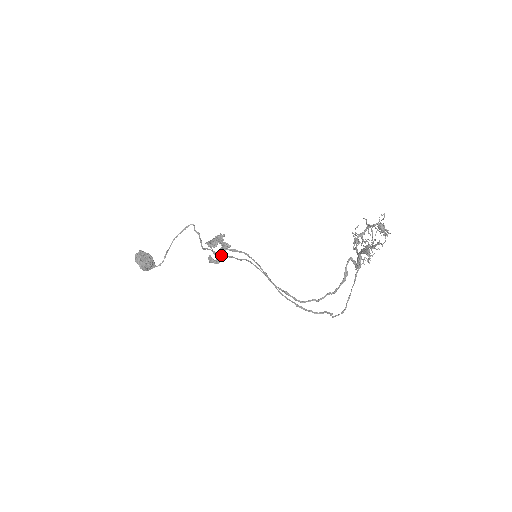
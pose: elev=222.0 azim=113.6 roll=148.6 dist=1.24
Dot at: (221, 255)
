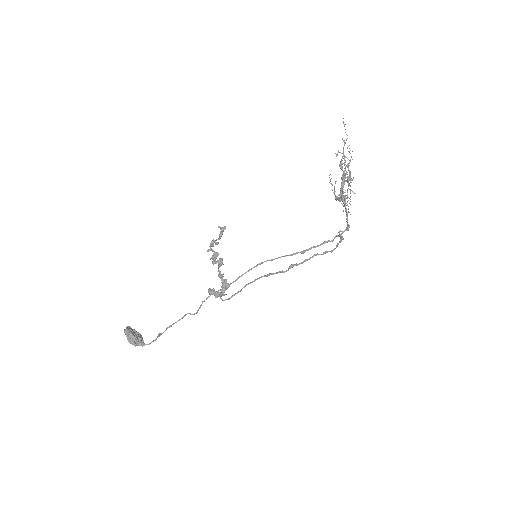
Dot at: (221, 289)
